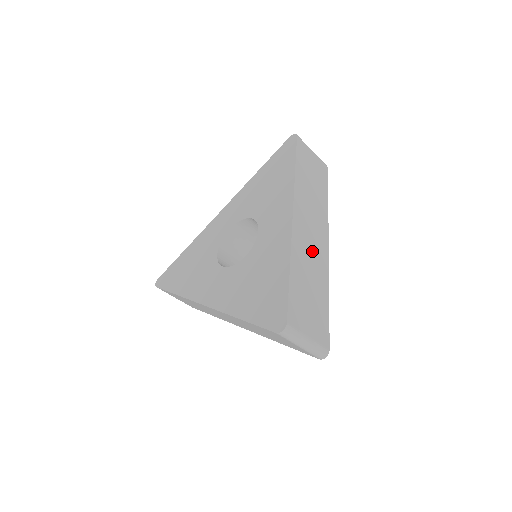
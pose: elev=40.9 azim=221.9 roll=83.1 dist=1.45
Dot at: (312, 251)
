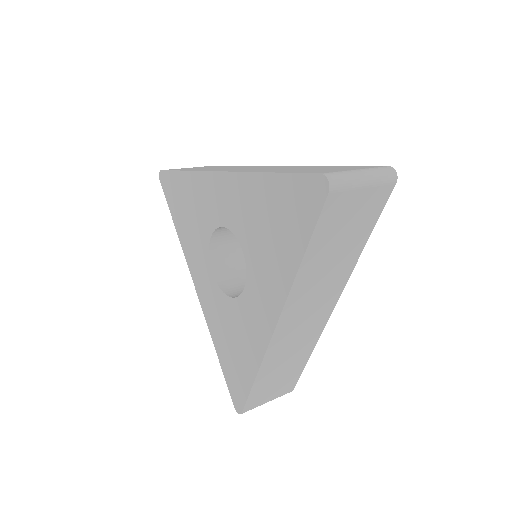
Dot at: (299, 337)
